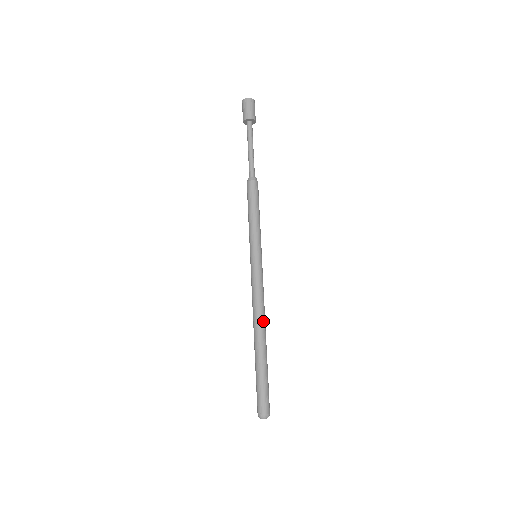
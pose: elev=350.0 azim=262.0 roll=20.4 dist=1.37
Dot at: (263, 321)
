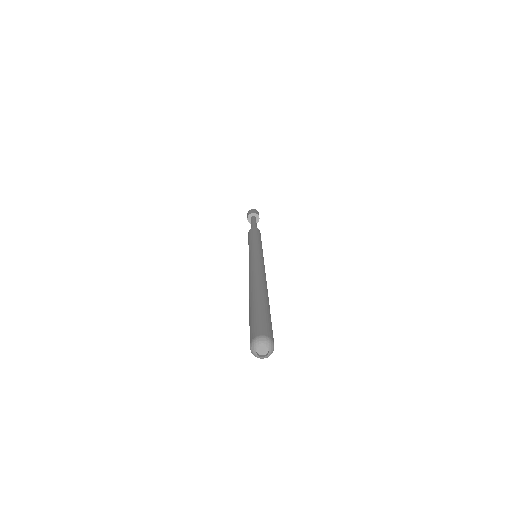
Dot at: (263, 277)
